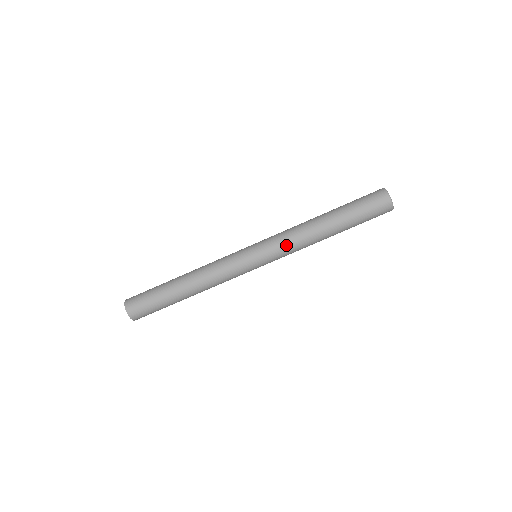
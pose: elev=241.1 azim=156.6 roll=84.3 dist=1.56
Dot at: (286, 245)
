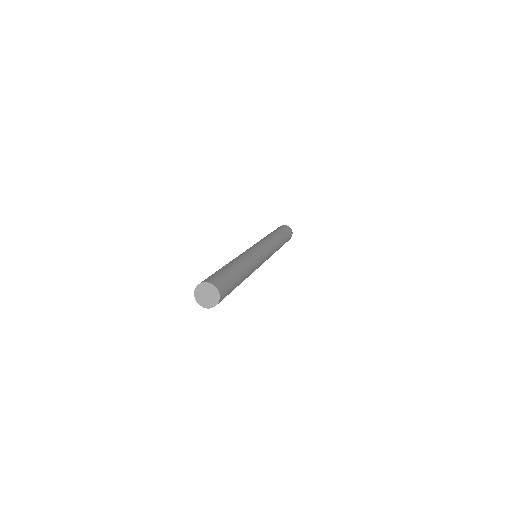
Dot at: (267, 241)
